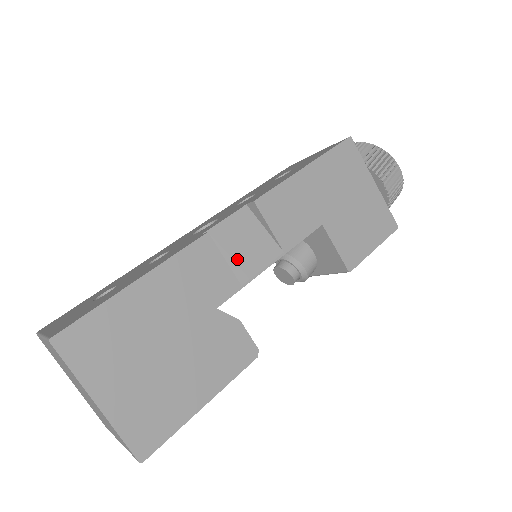
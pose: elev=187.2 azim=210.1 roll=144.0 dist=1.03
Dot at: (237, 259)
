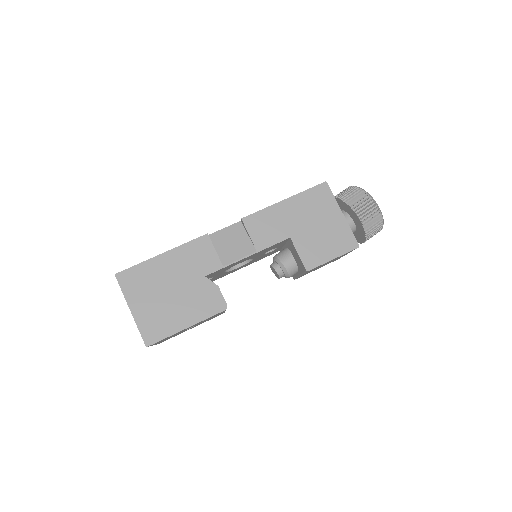
Dot at: (225, 251)
